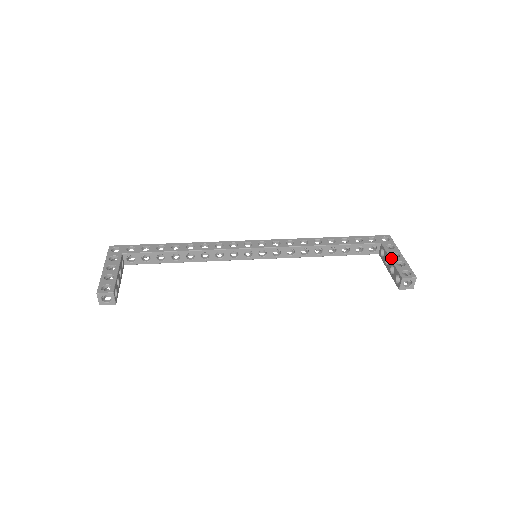
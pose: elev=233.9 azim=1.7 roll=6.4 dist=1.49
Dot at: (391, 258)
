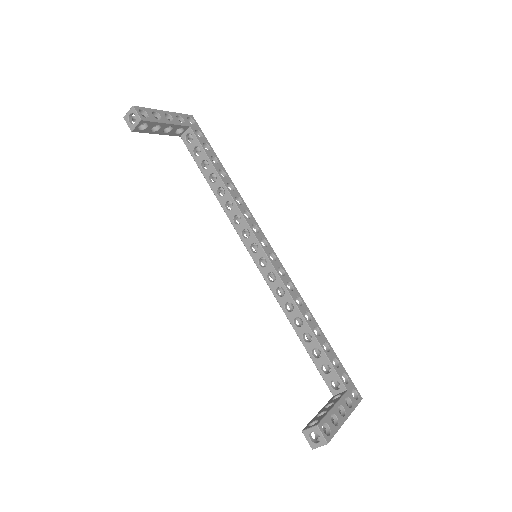
Dot at: (335, 405)
